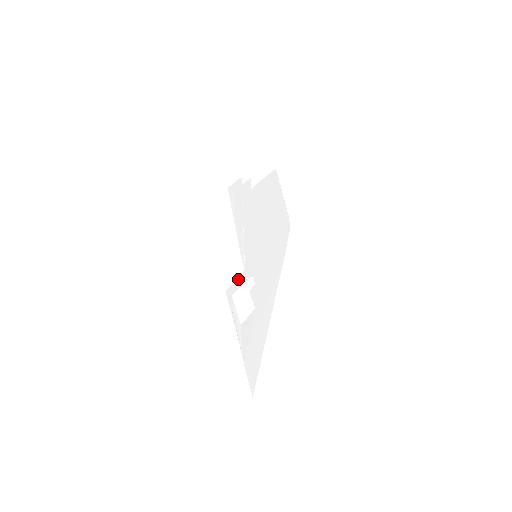
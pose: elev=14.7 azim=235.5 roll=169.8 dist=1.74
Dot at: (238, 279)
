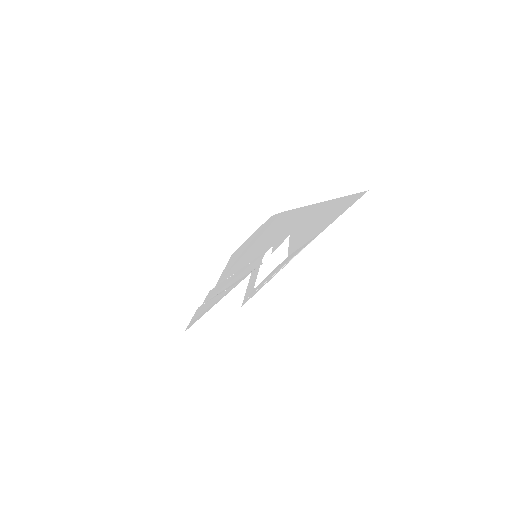
Dot at: (250, 281)
